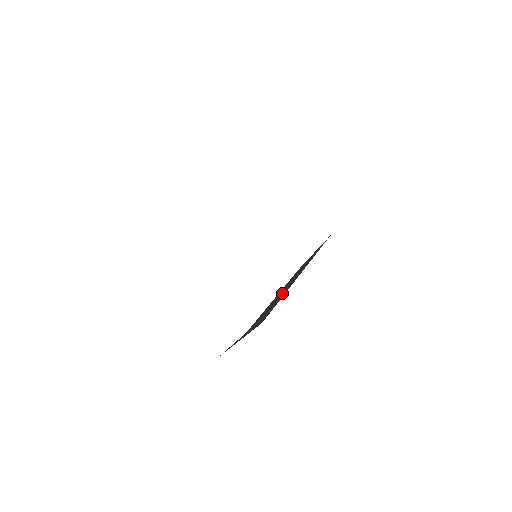
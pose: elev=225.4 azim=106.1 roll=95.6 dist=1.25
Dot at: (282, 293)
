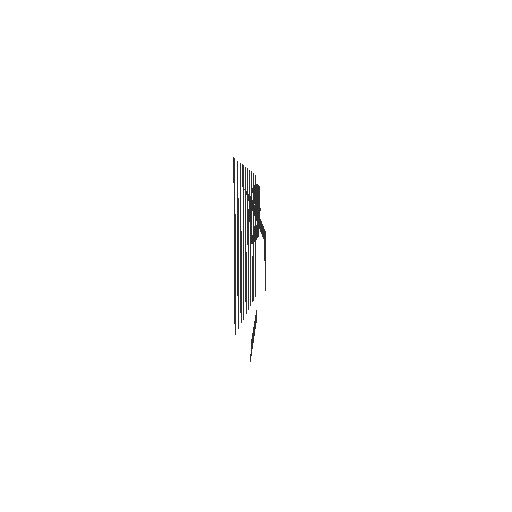
Dot at: occluded
